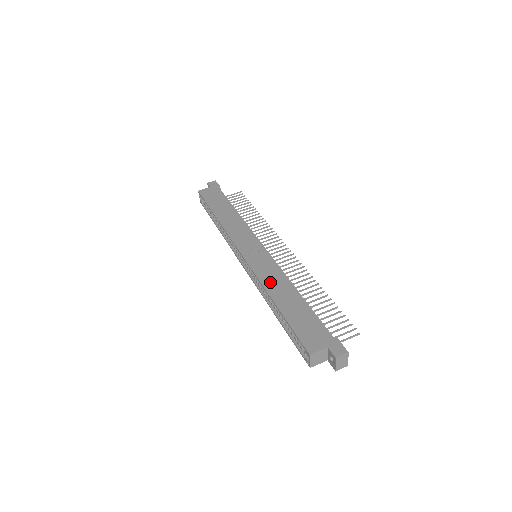
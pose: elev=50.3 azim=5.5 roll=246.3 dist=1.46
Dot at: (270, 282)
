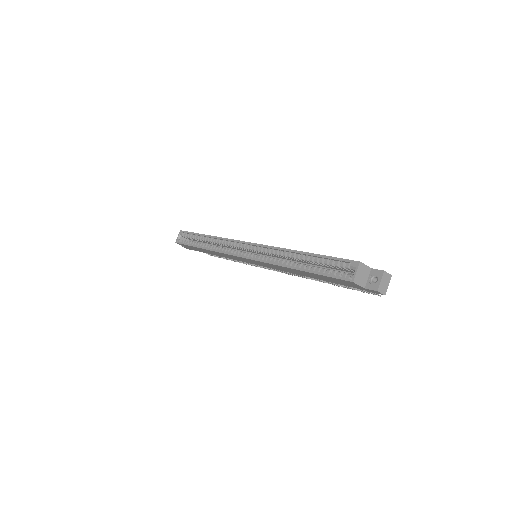
Dot at: occluded
